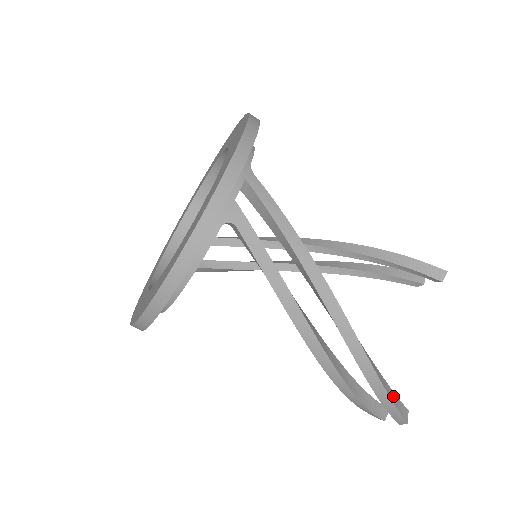
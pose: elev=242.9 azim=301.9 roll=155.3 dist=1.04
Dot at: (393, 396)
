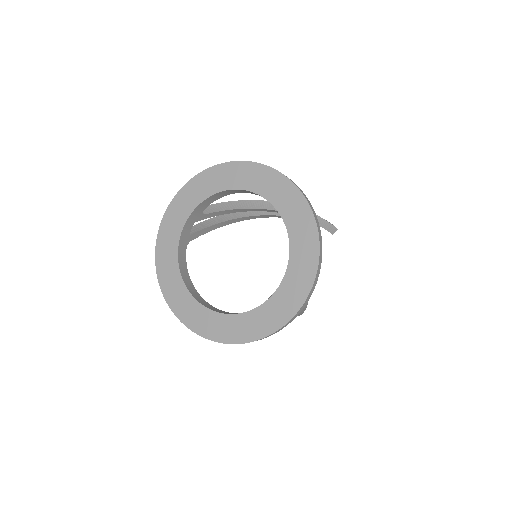
Dot at: occluded
